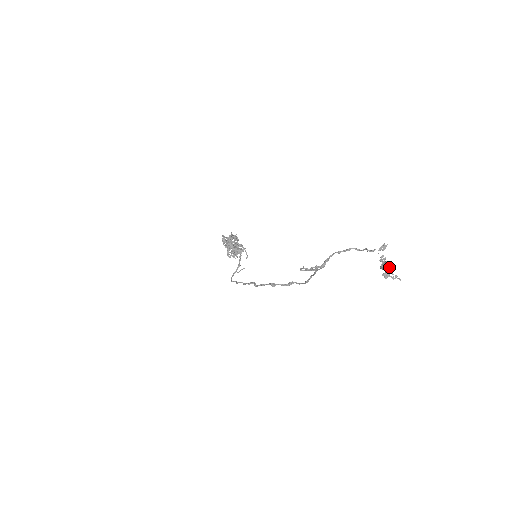
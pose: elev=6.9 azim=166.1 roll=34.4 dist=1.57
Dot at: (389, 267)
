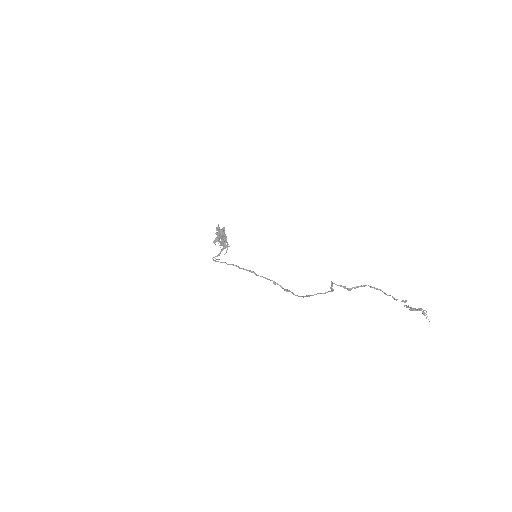
Dot at: (425, 310)
